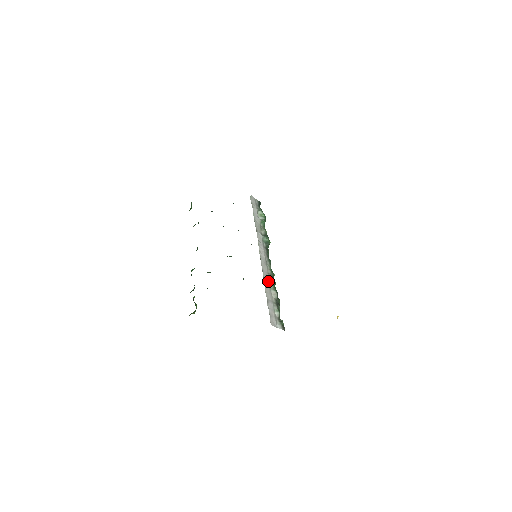
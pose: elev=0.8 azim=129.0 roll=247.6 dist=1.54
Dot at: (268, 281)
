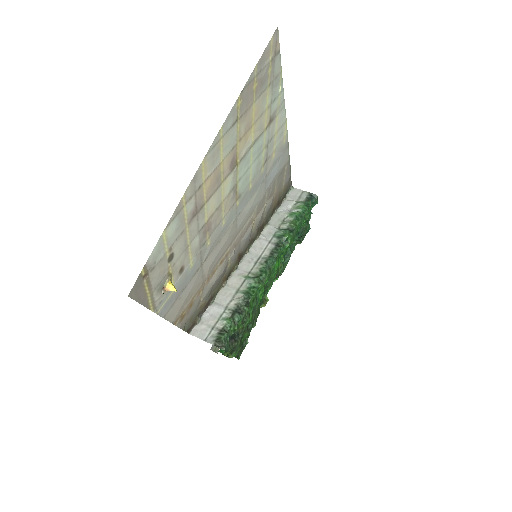
Dot at: (241, 282)
